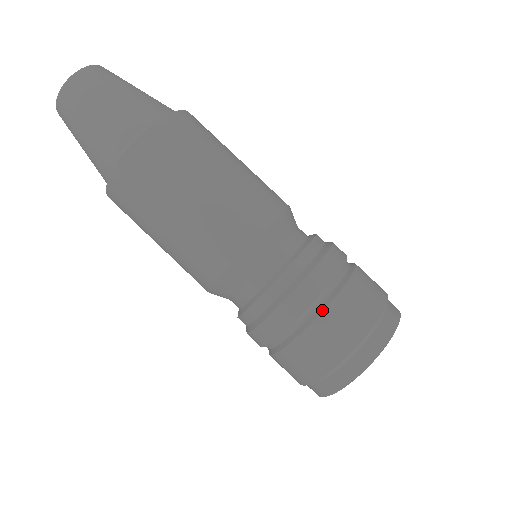
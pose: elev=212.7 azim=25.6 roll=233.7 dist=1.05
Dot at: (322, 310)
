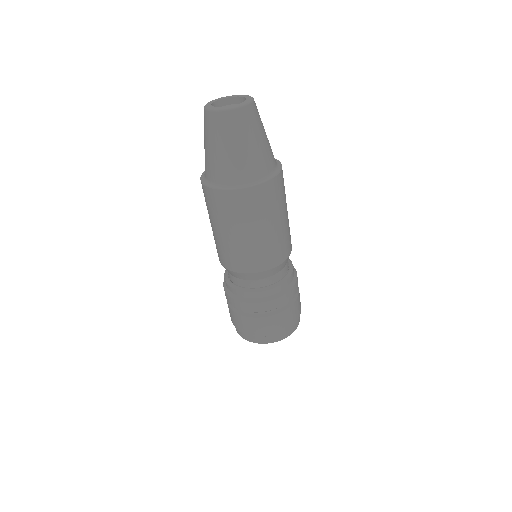
Dot at: (273, 315)
